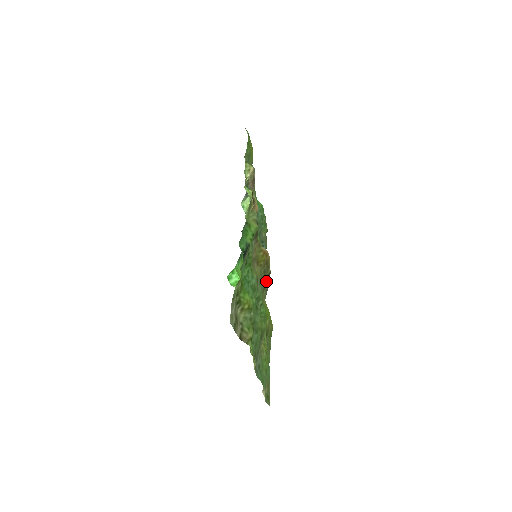
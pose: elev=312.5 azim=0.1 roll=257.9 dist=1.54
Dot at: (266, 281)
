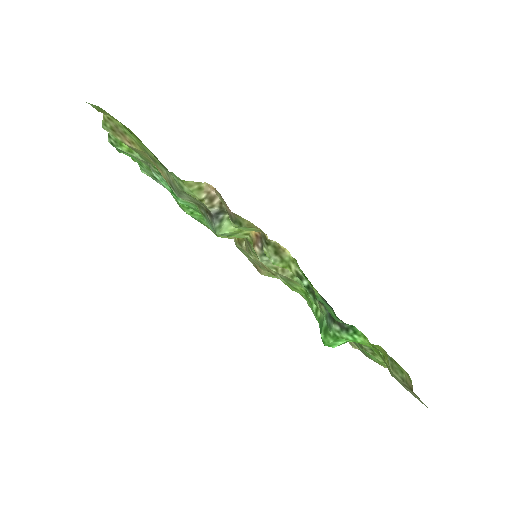
Dot at: occluded
